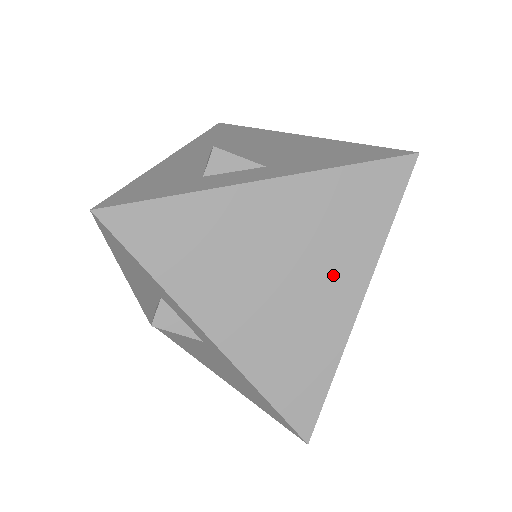
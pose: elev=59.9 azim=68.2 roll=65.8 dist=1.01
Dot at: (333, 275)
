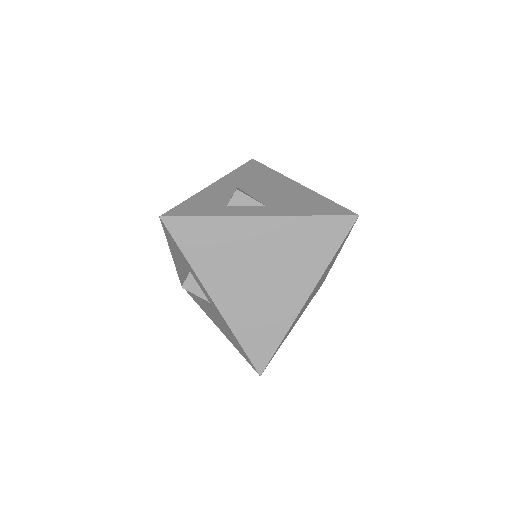
Dot at: (293, 279)
